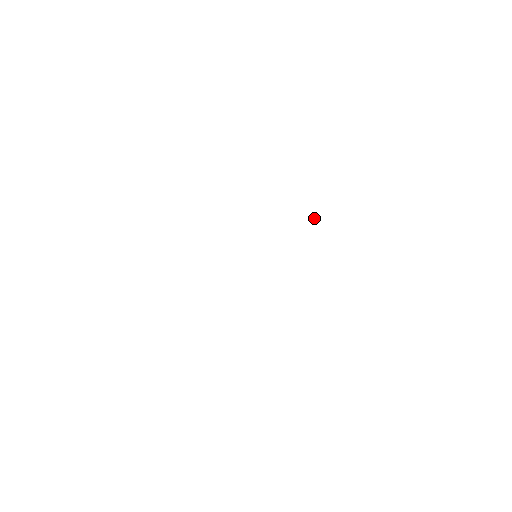
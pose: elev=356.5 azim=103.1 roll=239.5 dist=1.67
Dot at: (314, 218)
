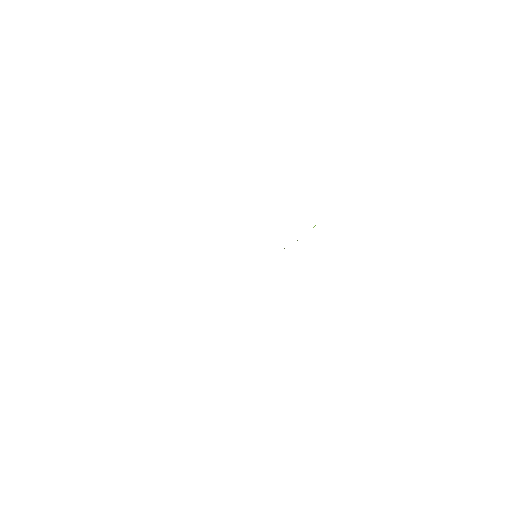
Dot at: (314, 226)
